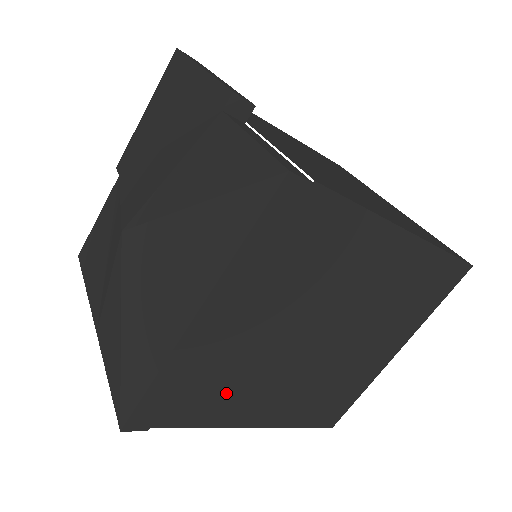
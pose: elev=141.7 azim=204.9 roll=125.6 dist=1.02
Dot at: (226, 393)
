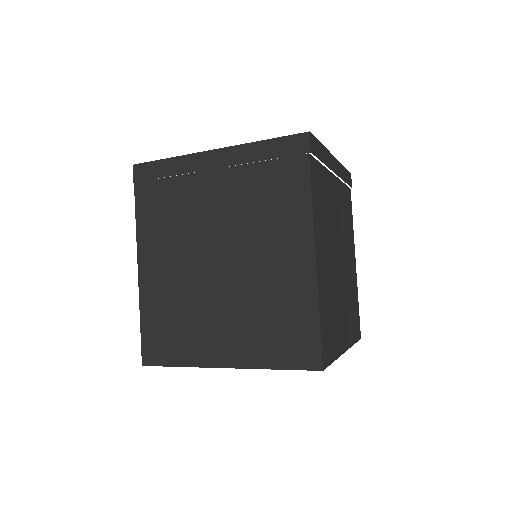
Dot at: (322, 206)
